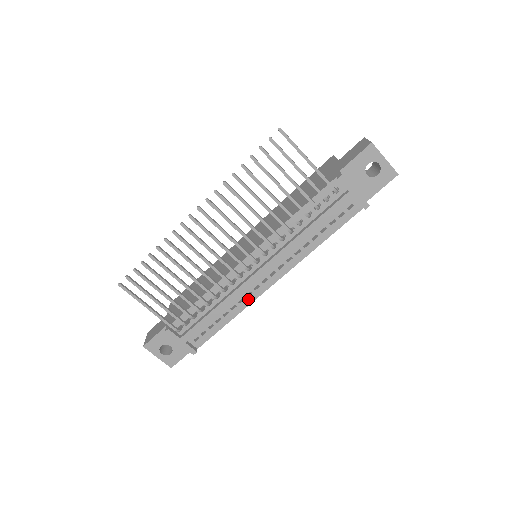
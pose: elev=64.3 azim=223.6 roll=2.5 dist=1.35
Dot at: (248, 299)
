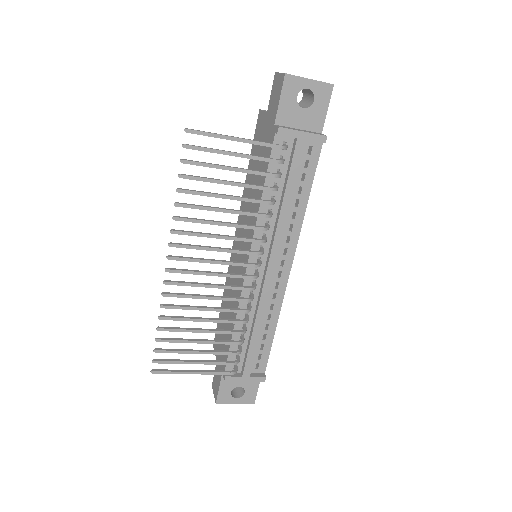
Dot at: (277, 301)
